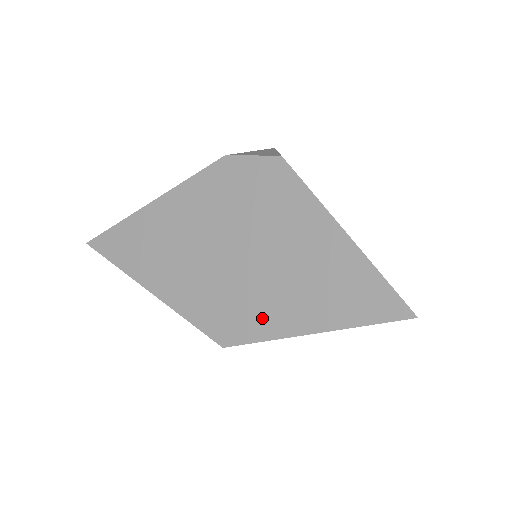
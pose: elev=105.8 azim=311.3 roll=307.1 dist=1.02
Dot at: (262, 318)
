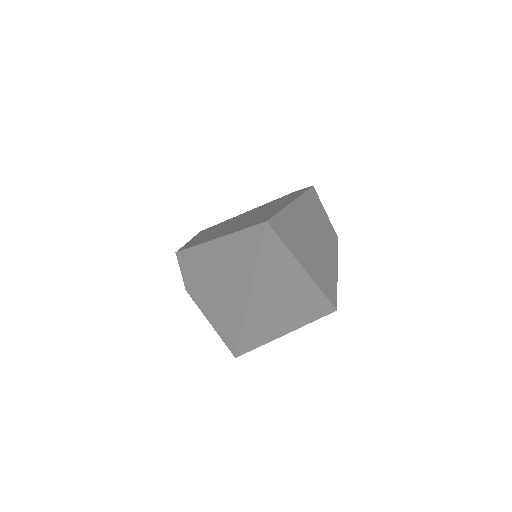
Dot at: (208, 238)
